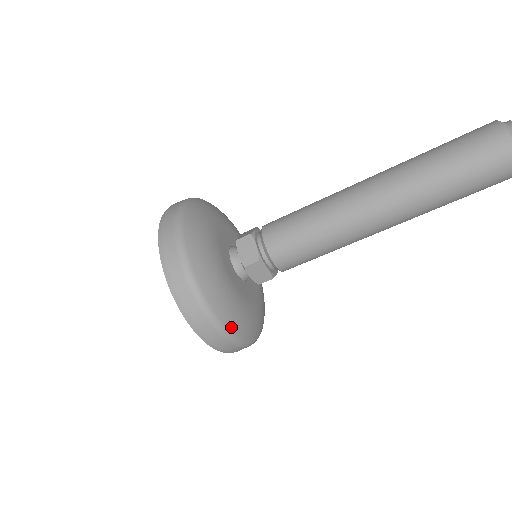
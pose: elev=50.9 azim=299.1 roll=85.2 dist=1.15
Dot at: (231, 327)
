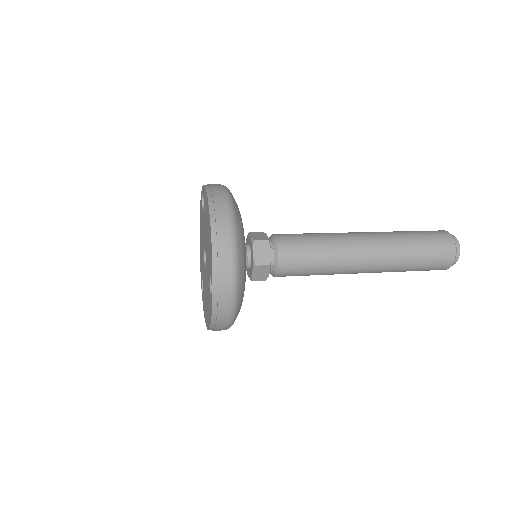
Dot at: (237, 314)
